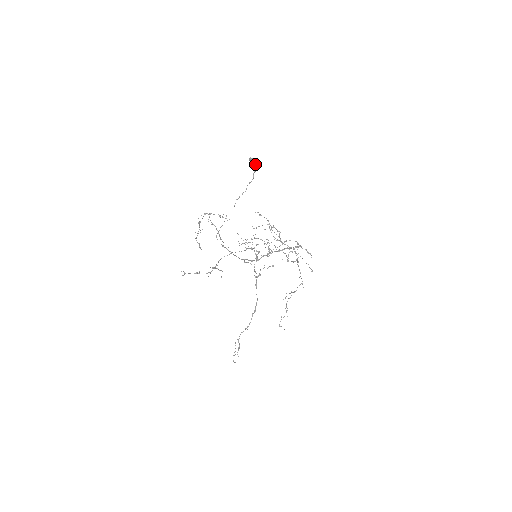
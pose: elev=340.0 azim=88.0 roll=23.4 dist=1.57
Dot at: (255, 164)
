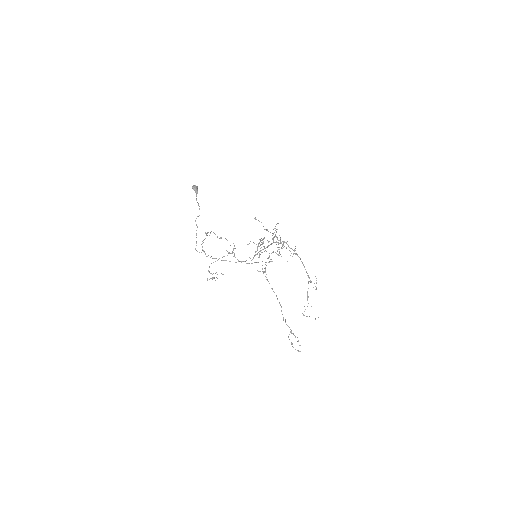
Dot at: (194, 190)
